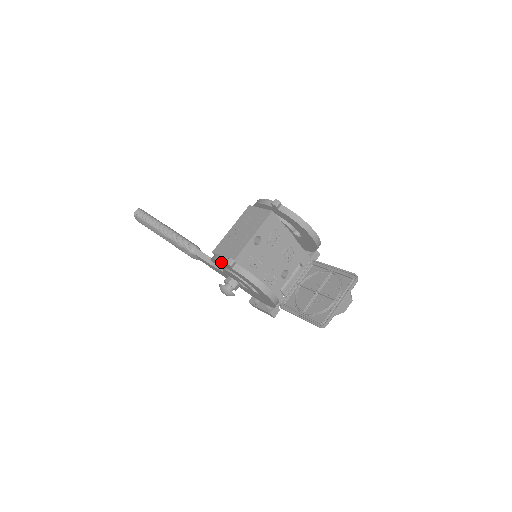
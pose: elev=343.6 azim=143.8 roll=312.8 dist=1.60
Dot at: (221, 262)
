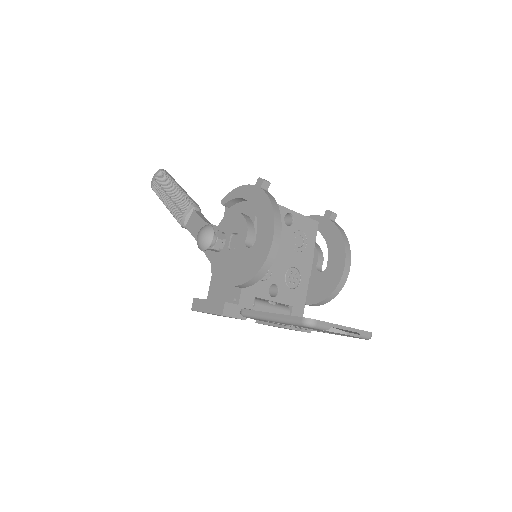
Dot at: (248, 184)
